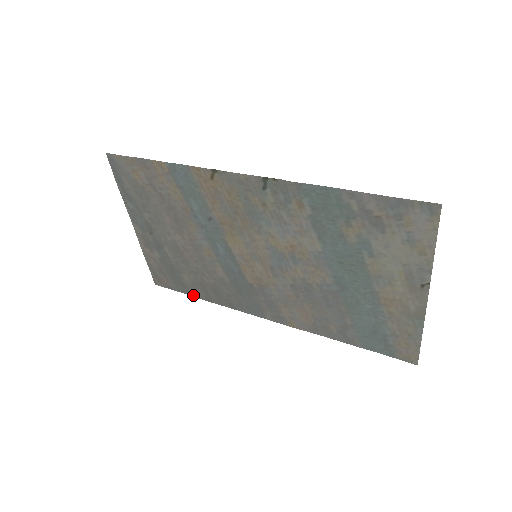
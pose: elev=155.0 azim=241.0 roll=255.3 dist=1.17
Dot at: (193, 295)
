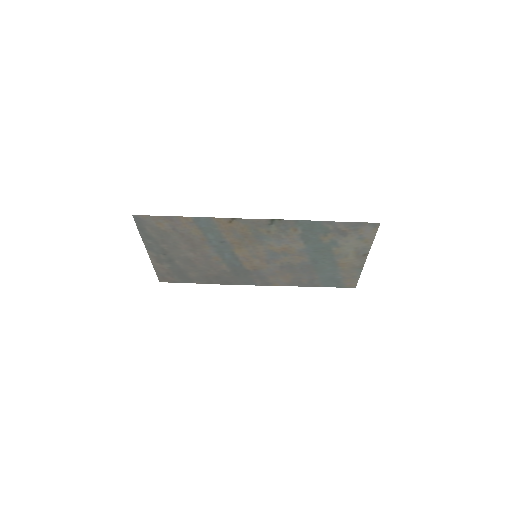
Dot at: (196, 283)
